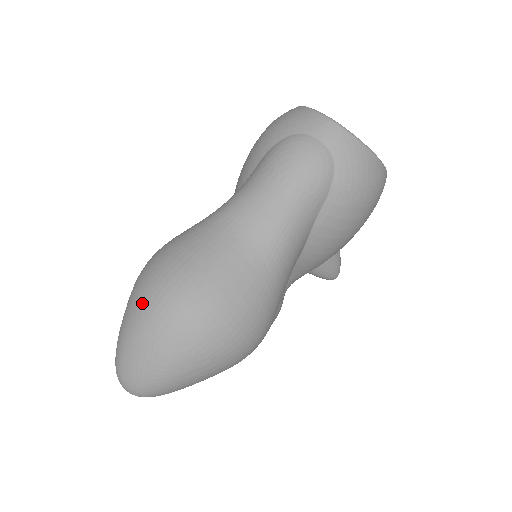
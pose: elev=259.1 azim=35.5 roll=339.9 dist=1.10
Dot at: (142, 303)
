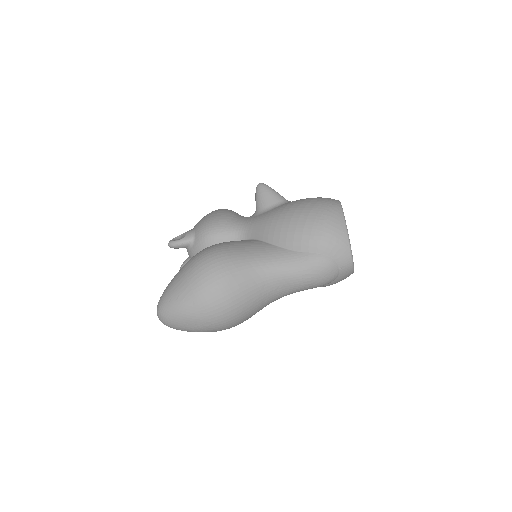
Dot at: (202, 307)
